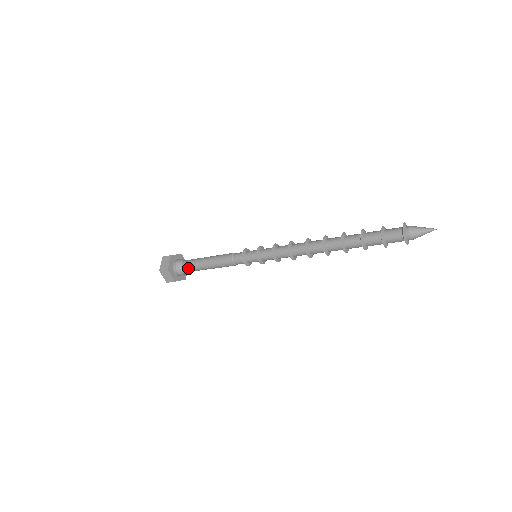
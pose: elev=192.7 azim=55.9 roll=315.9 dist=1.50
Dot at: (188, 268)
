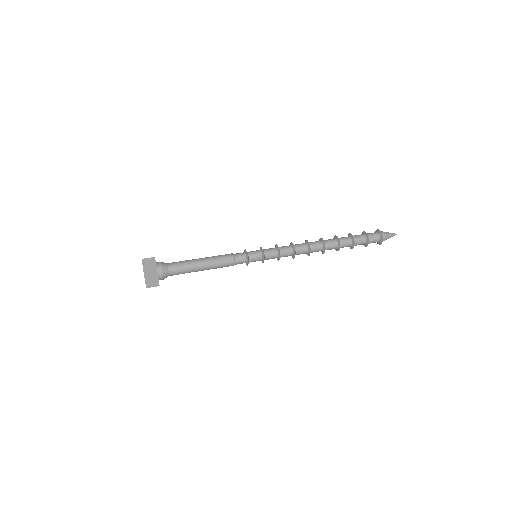
Dot at: (177, 270)
